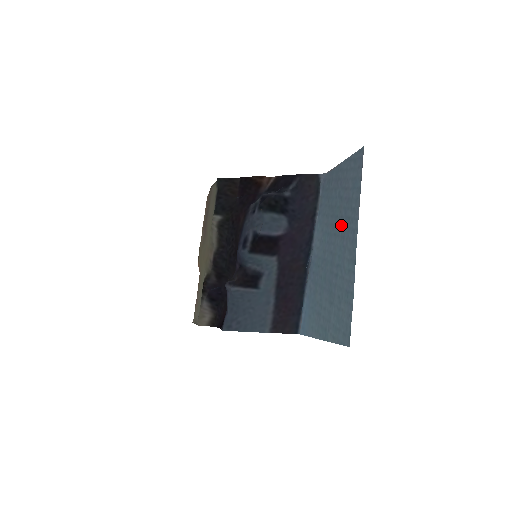
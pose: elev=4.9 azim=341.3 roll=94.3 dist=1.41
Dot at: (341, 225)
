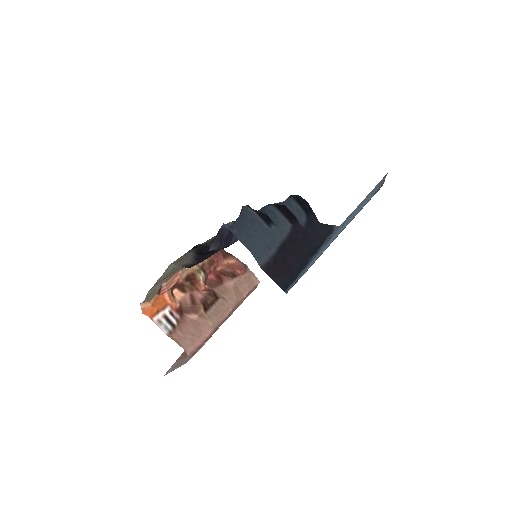
Dot at: occluded
